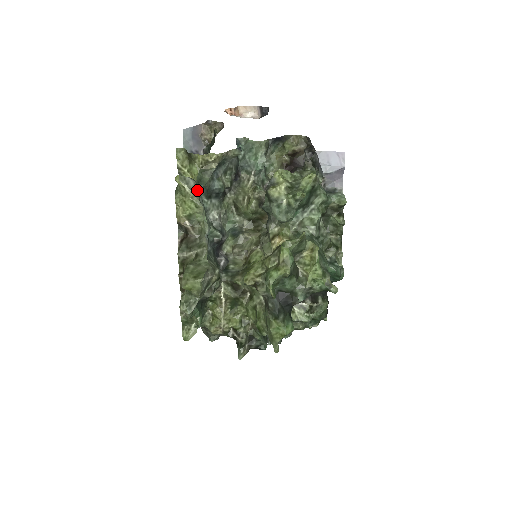
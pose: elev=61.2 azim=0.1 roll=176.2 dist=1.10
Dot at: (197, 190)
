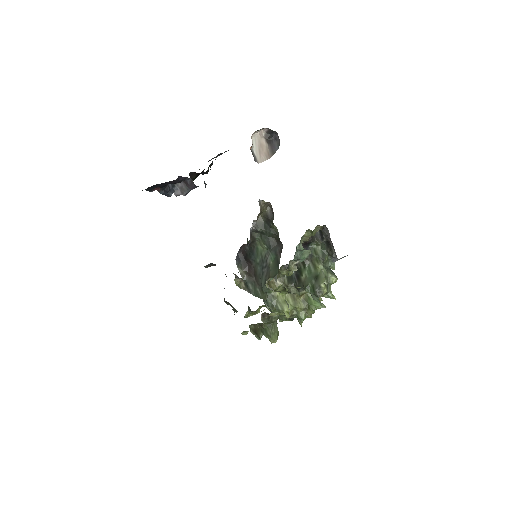
Dot at: occluded
